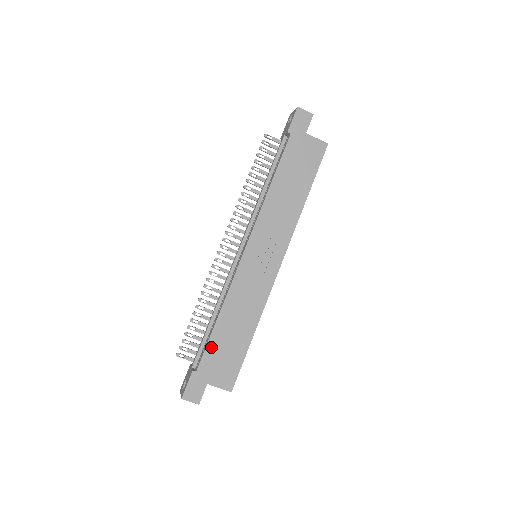
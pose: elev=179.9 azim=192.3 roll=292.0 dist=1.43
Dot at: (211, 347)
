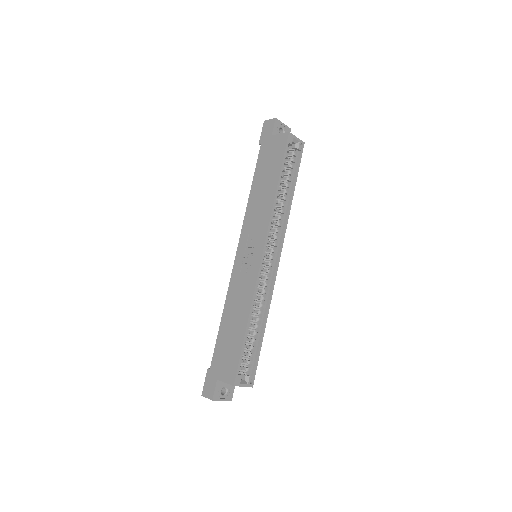
Dot at: (219, 344)
